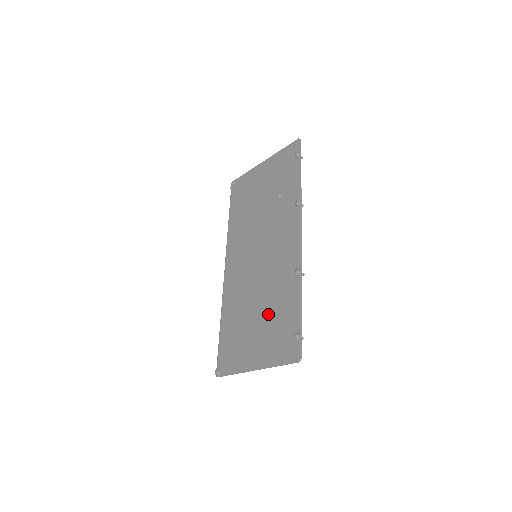
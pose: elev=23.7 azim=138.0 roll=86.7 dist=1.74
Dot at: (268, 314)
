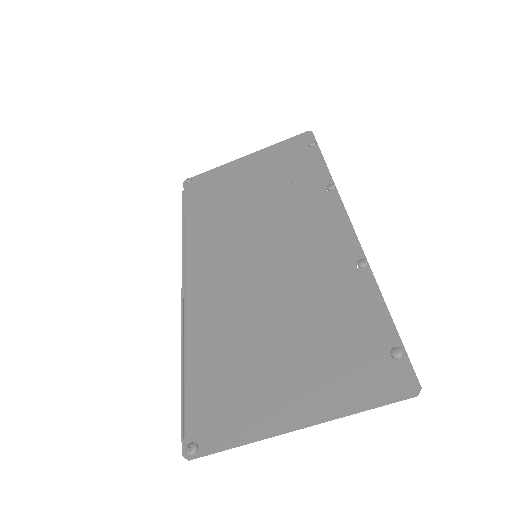
Dot at: (310, 329)
